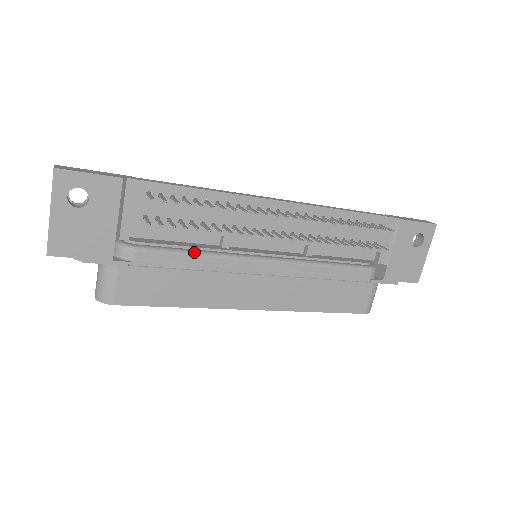
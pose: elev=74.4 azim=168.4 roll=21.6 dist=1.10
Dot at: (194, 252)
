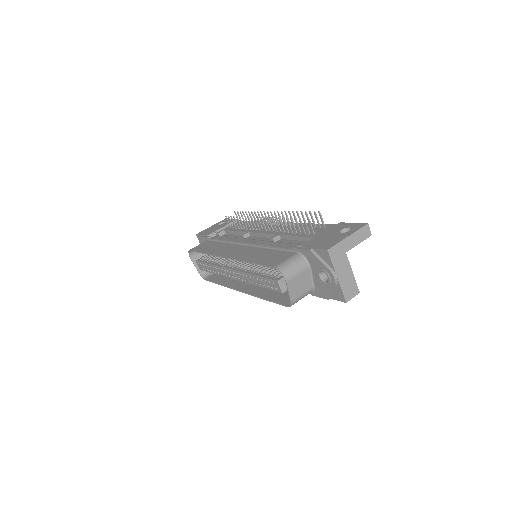
Dot at: occluded
